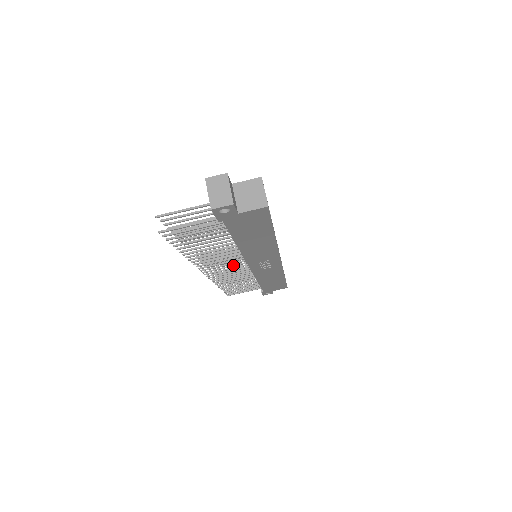
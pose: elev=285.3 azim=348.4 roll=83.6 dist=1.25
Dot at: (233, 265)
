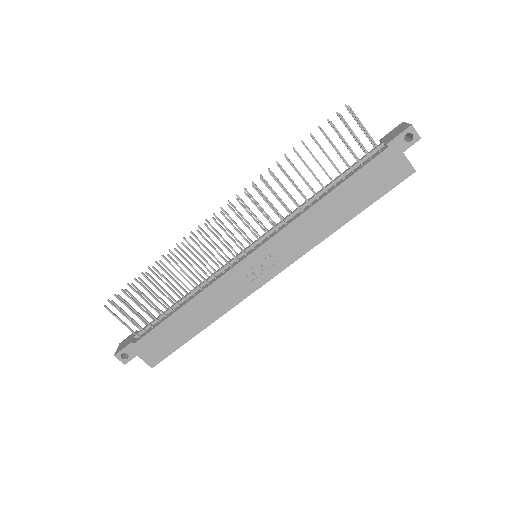
Dot at: occluded
